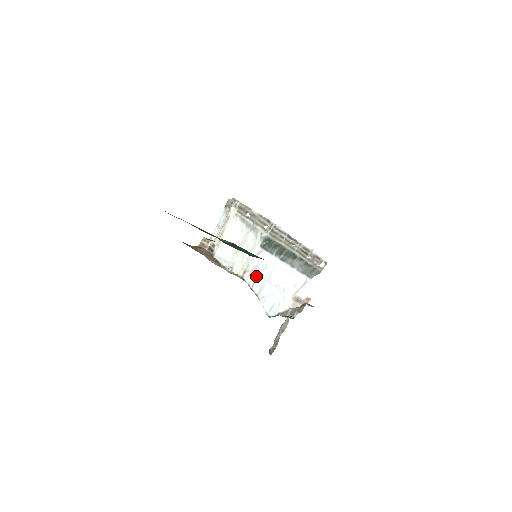
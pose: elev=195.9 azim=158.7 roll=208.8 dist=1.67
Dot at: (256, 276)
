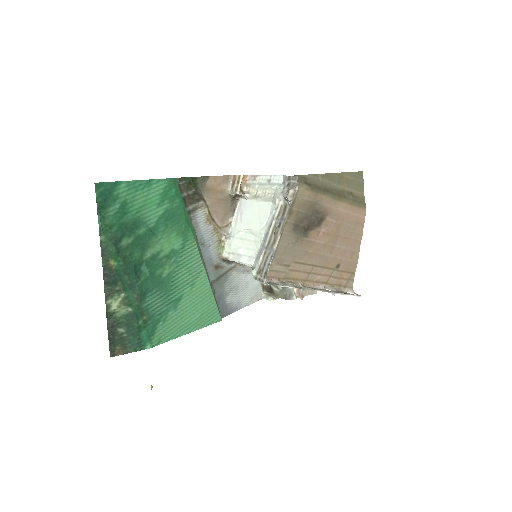
Dot at: occluded
